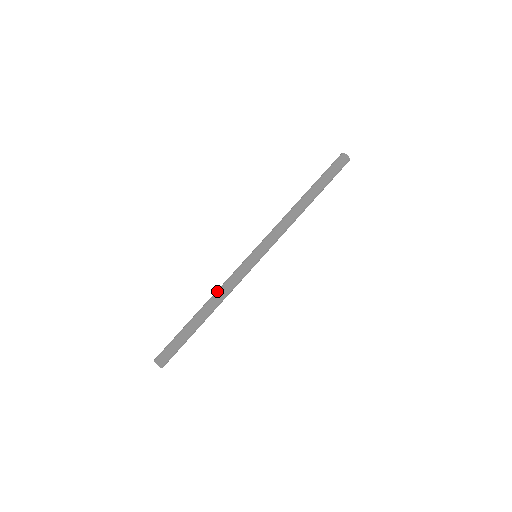
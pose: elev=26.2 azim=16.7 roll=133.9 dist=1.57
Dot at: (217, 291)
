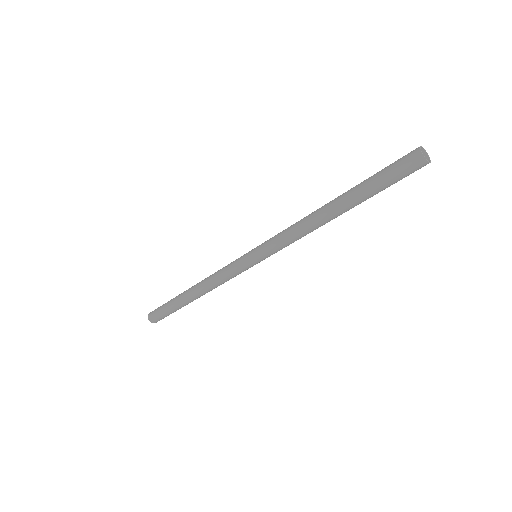
Dot at: (207, 279)
